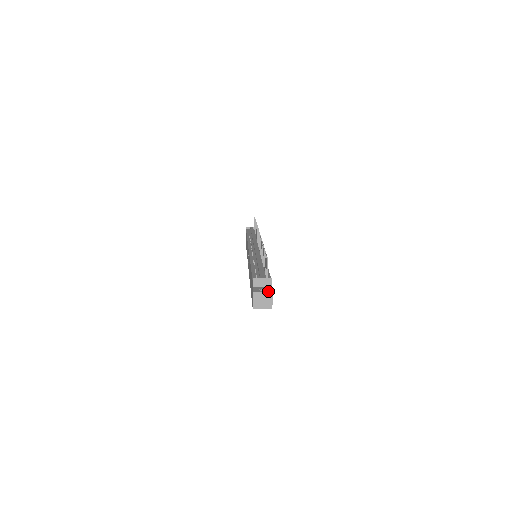
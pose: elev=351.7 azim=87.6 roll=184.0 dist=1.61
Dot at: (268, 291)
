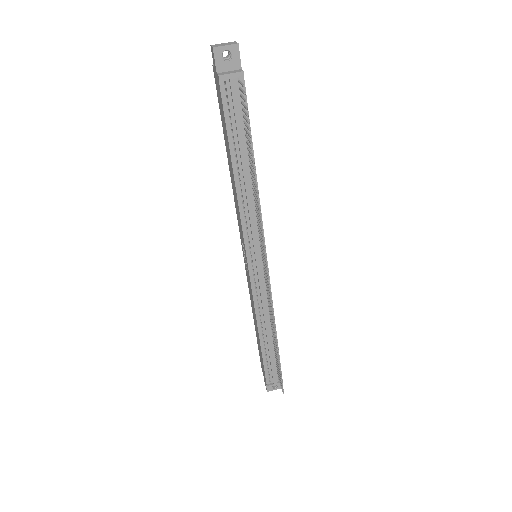
Dot at: (279, 388)
